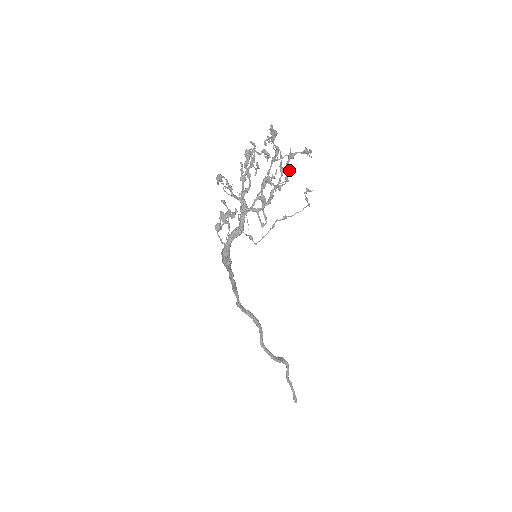
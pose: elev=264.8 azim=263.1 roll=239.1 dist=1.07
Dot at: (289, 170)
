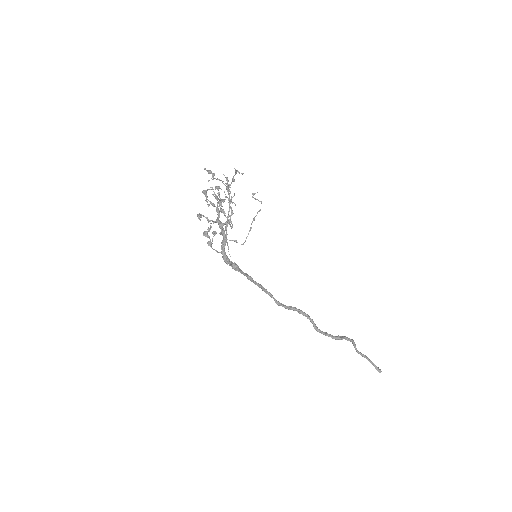
Dot at: (227, 186)
